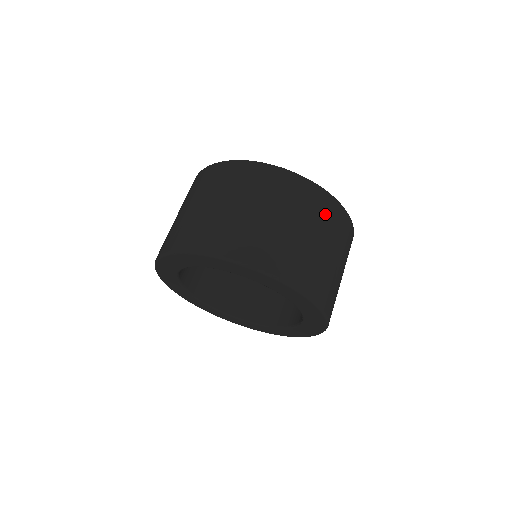
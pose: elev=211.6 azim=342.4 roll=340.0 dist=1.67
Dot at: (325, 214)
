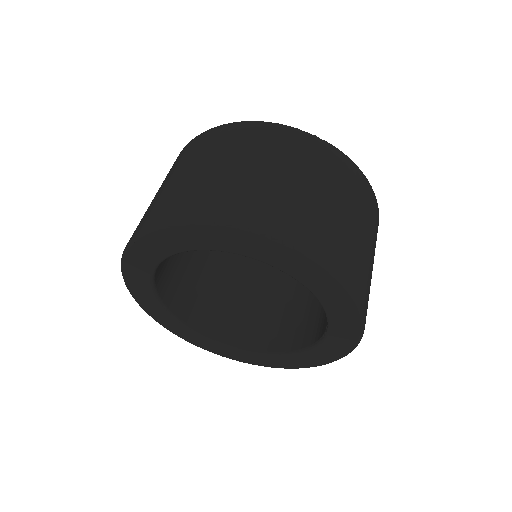
Dot at: (343, 176)
